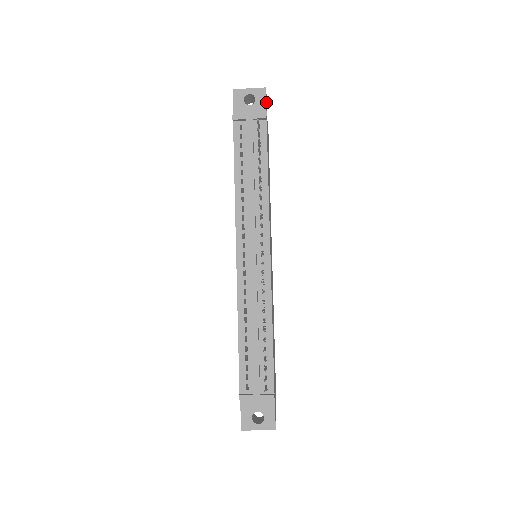
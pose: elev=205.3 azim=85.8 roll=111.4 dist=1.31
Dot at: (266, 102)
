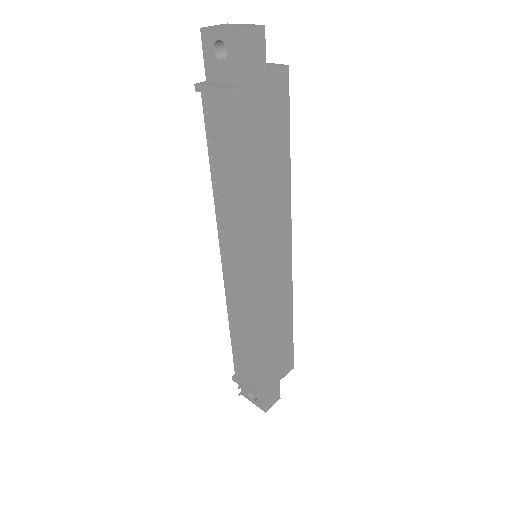
Dot at: (248, 50)
